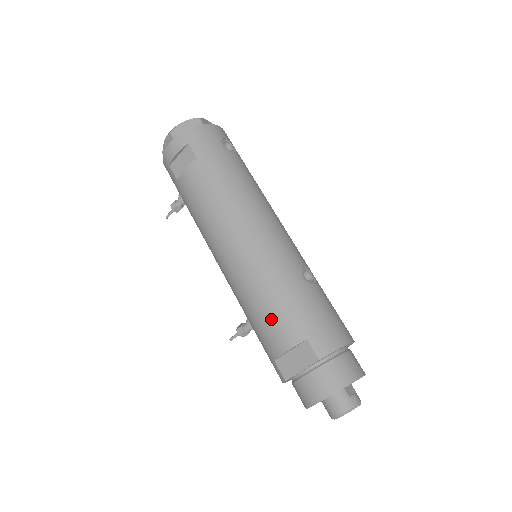
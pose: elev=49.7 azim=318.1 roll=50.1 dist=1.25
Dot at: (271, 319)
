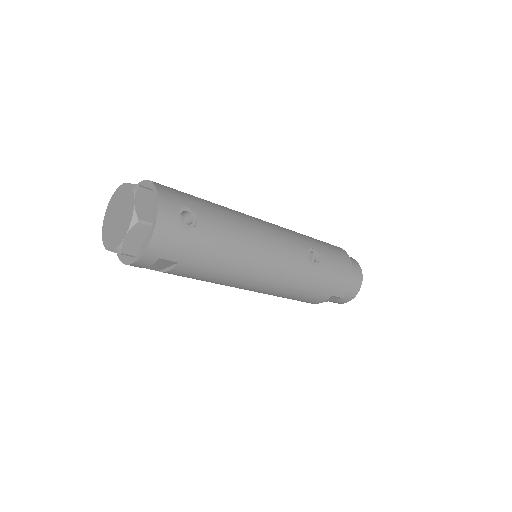
Dot at: (303, 299)
